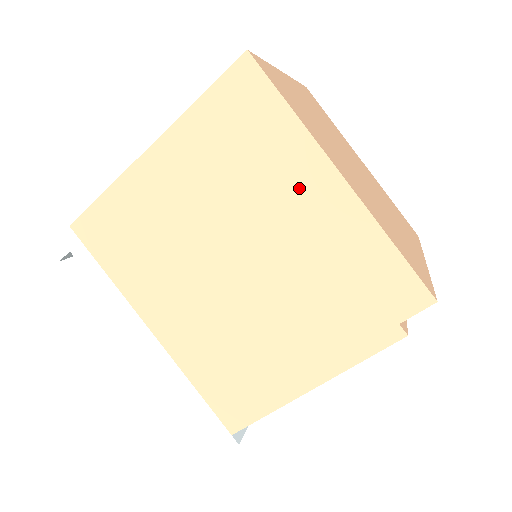
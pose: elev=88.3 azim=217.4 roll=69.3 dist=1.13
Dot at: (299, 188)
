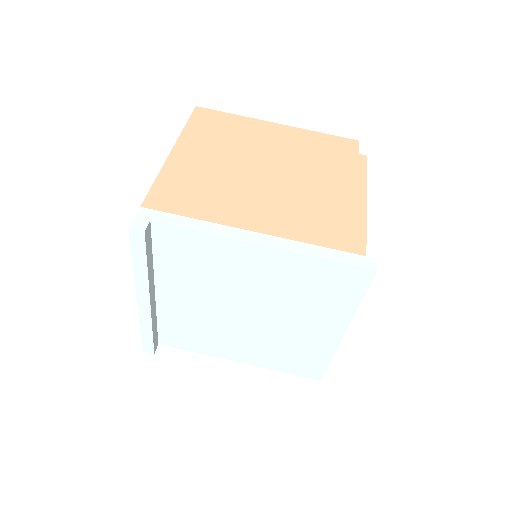
Dot at: (264, 133)
